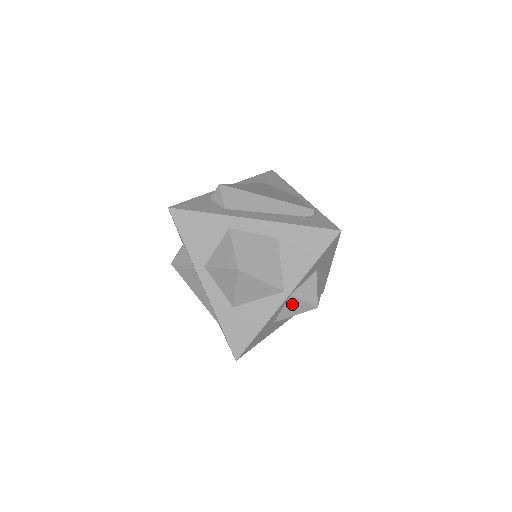
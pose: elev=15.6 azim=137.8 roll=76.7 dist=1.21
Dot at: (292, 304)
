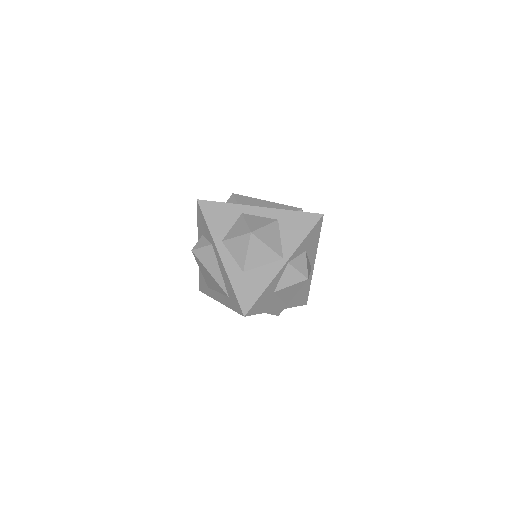
Dot at: (289, 273)
